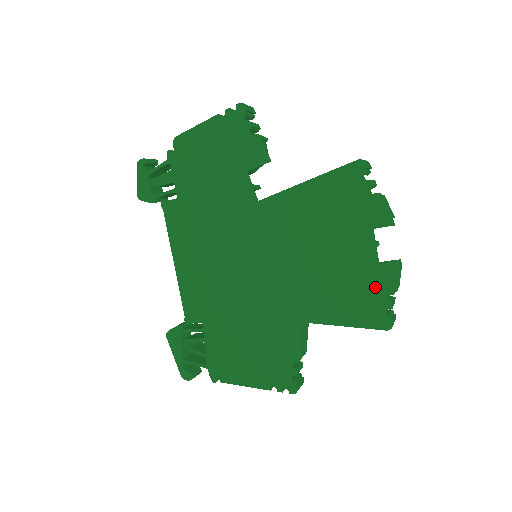
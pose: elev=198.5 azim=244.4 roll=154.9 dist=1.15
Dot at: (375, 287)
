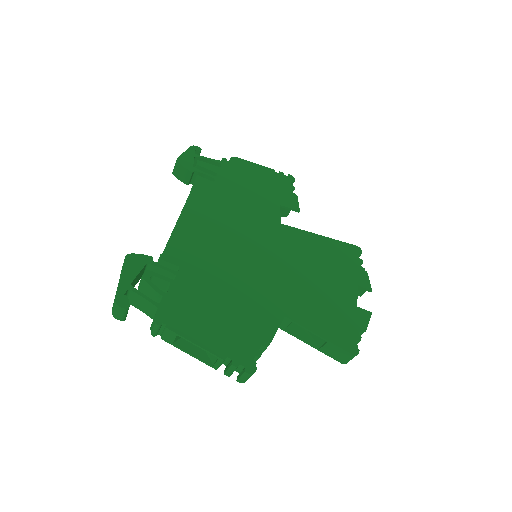
Dot at: (351, 320)
